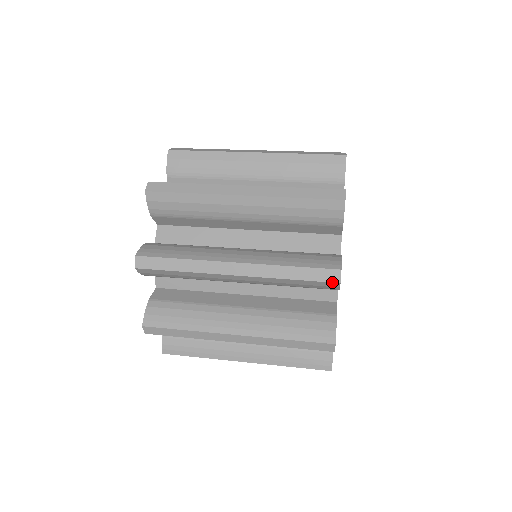
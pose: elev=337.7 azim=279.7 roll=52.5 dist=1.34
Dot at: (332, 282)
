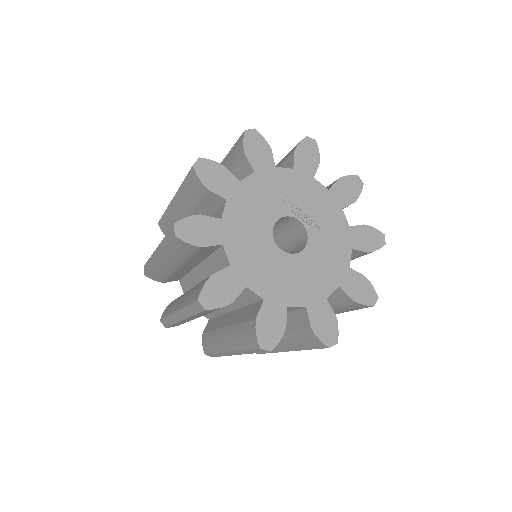
Dot at: (173, 237)
